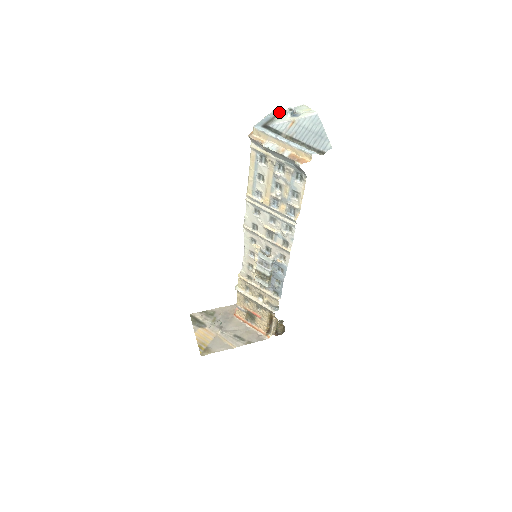
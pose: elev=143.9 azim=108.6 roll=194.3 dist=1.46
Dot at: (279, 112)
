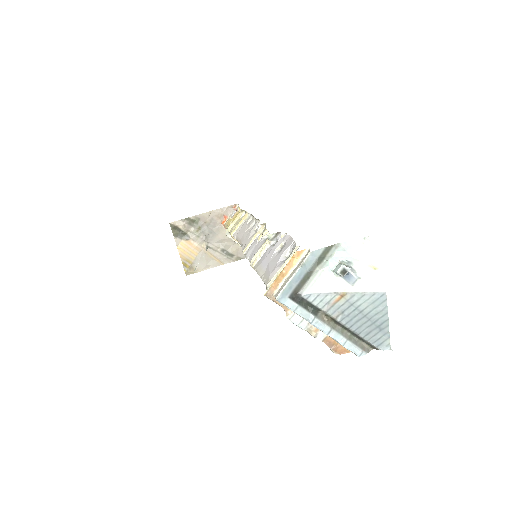
Dot at: (323, 252)
